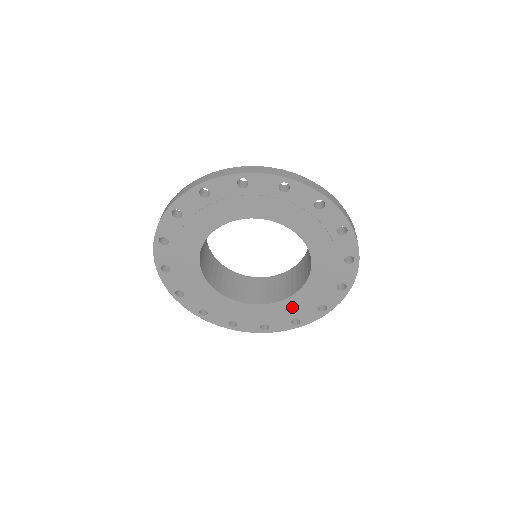
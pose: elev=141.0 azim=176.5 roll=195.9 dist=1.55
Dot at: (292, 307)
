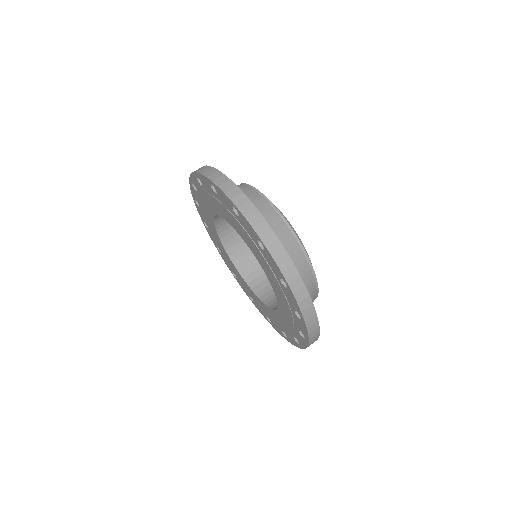
Dot at: (278, 320)
